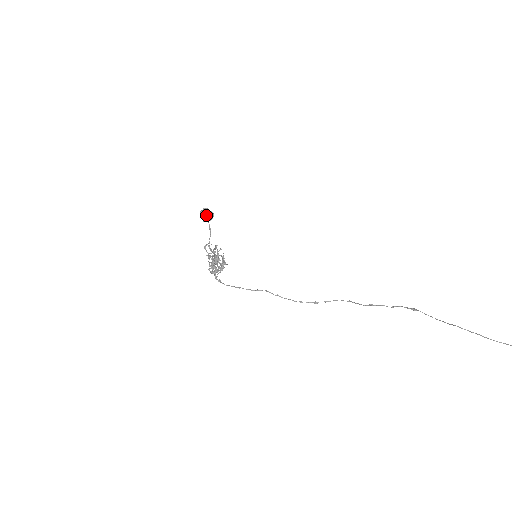
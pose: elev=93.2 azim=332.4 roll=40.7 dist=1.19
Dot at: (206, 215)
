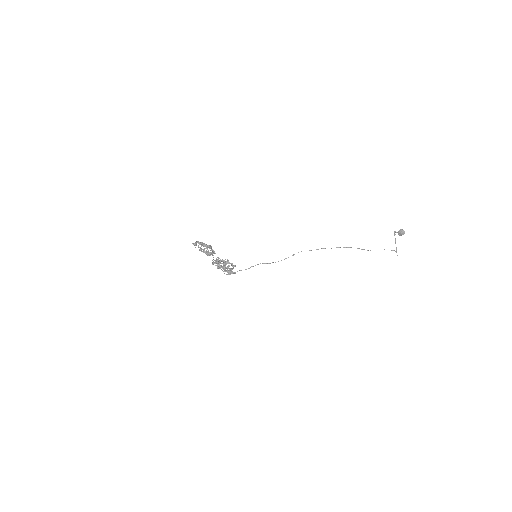
Dot at: (210, 254)
